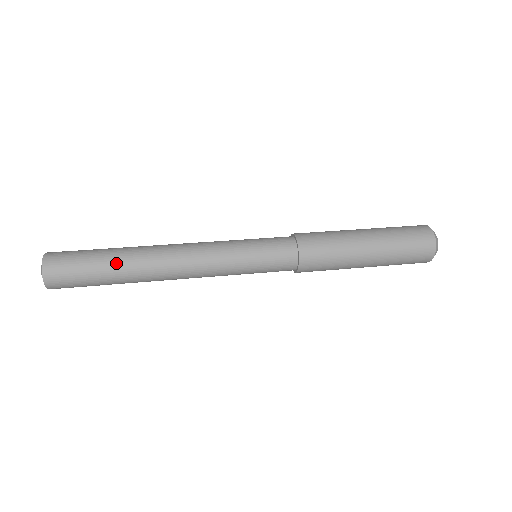
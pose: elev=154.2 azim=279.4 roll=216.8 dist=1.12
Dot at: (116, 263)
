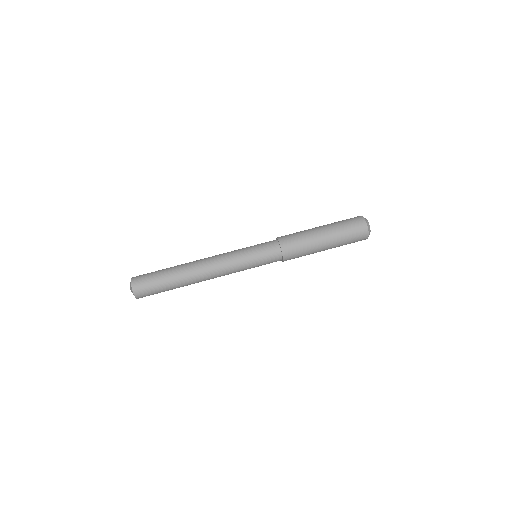
Dot at: (176, 284)
